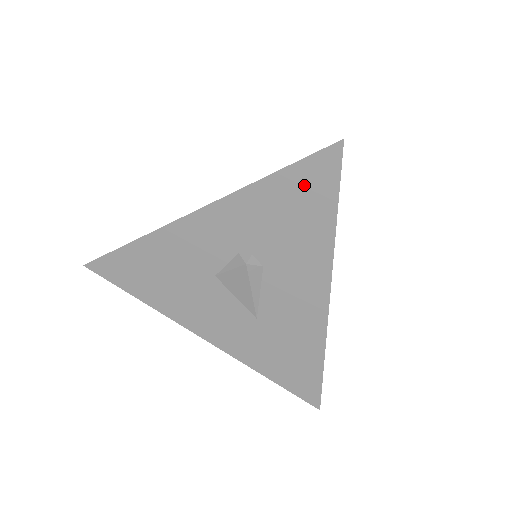
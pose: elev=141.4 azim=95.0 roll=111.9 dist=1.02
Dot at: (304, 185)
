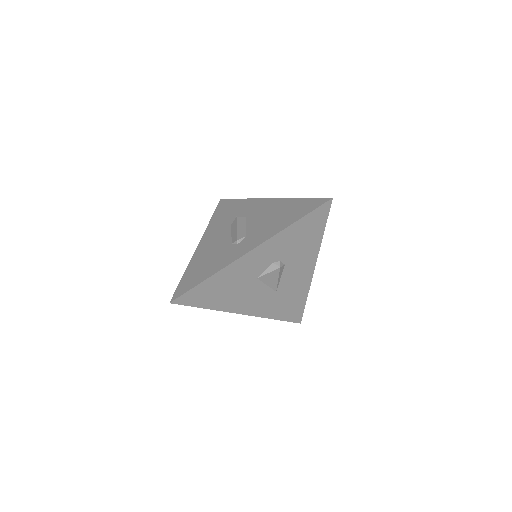
Dot at: (312, 221)
